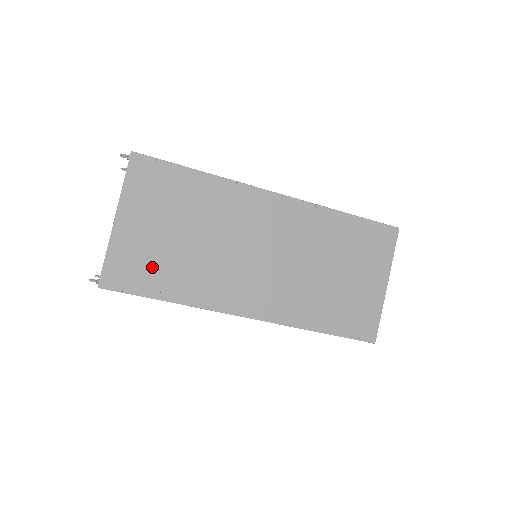
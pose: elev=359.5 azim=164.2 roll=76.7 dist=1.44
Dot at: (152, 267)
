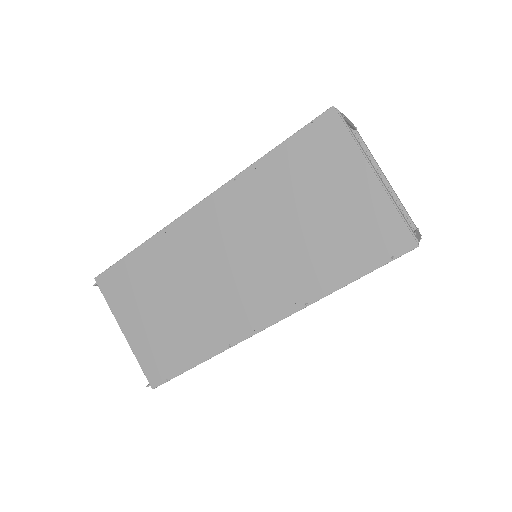
Dot at: (169, 347)
